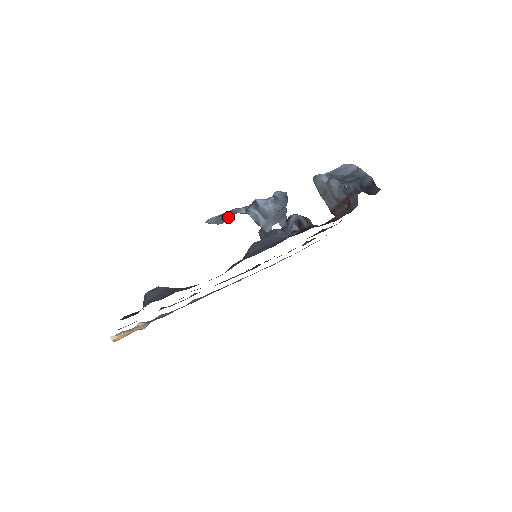
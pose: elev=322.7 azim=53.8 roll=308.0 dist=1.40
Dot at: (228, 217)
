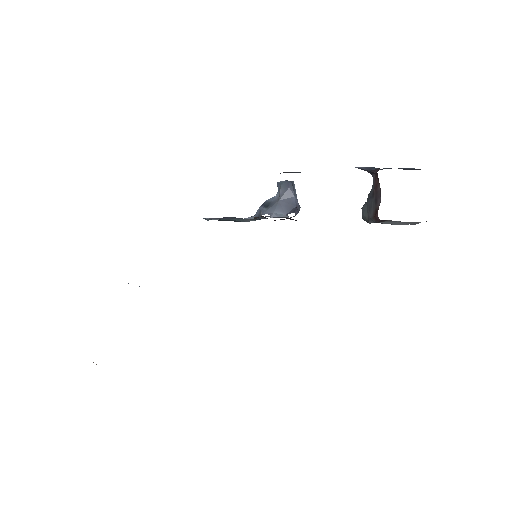
Dot at: (231, 218)
